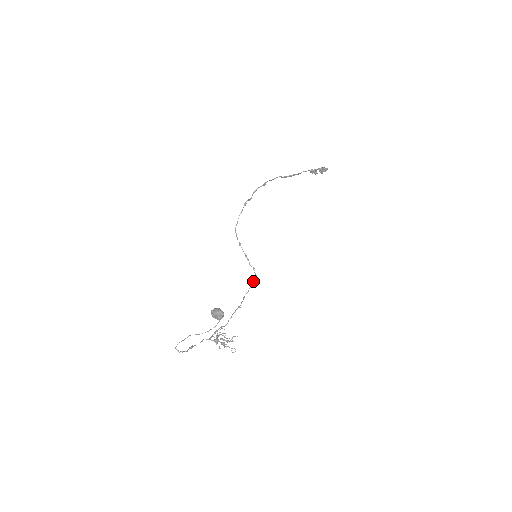
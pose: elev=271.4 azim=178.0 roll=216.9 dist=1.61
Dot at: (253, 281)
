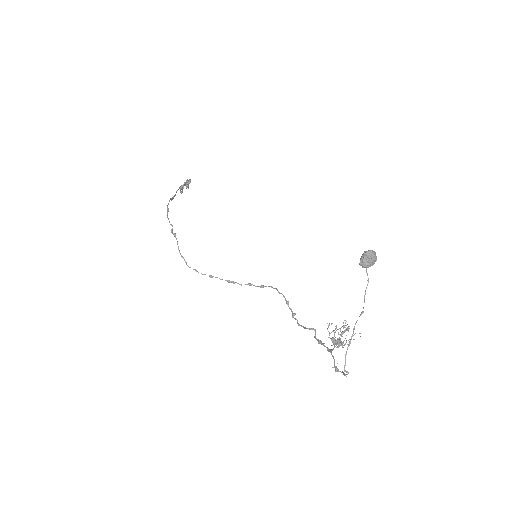
Dot at: (271, 287)
